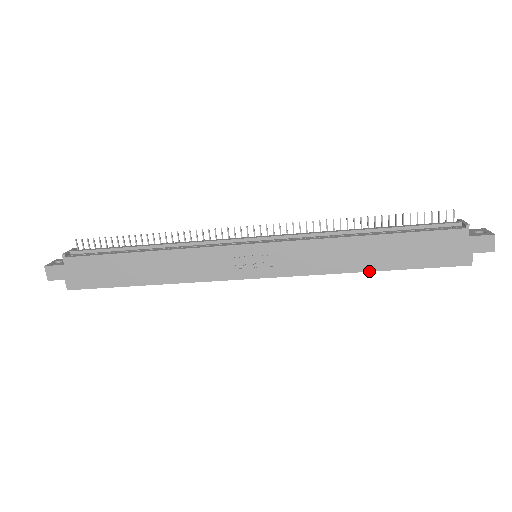
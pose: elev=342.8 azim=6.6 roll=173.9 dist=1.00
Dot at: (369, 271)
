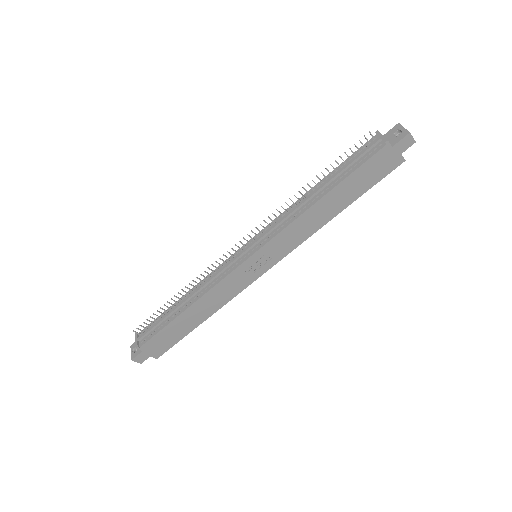
Dot at: occluded
